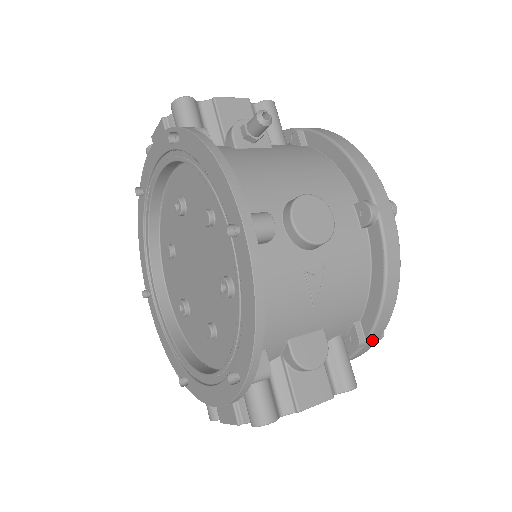
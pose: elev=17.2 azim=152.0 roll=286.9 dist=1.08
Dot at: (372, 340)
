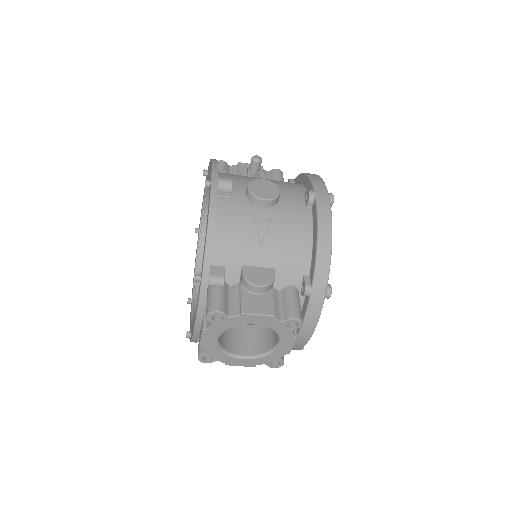
Dot at: (318, 290)
